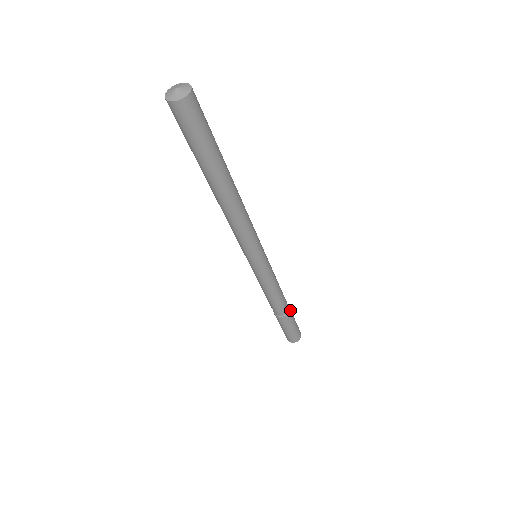
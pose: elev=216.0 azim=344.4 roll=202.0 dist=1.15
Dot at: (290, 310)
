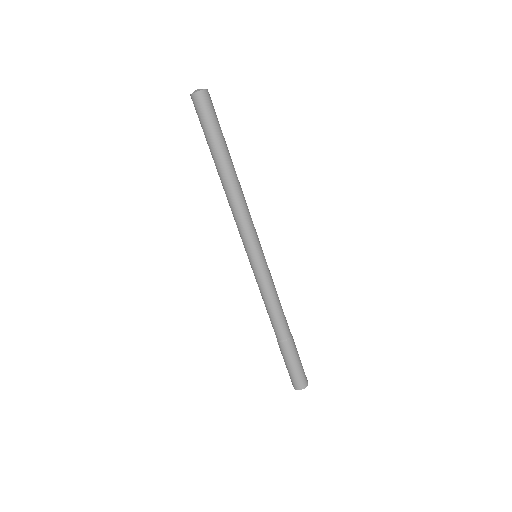
Dot at: (292, 339)
